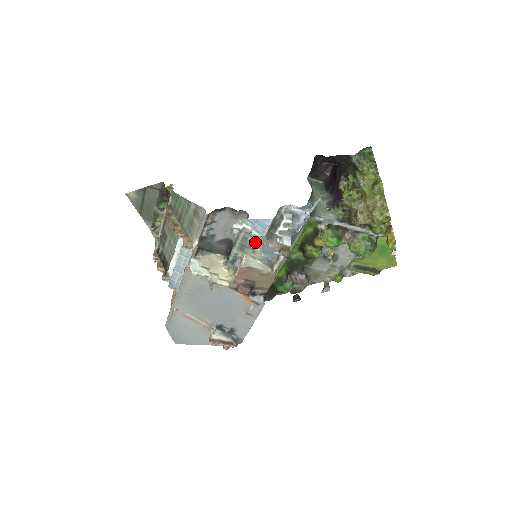
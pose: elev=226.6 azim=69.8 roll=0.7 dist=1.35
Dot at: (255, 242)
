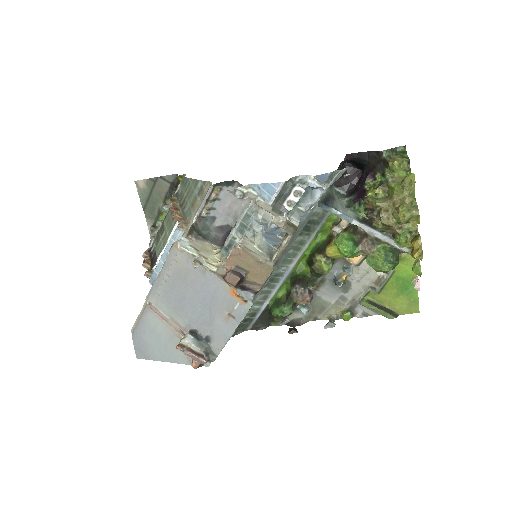
Dot at: (258, 222)
